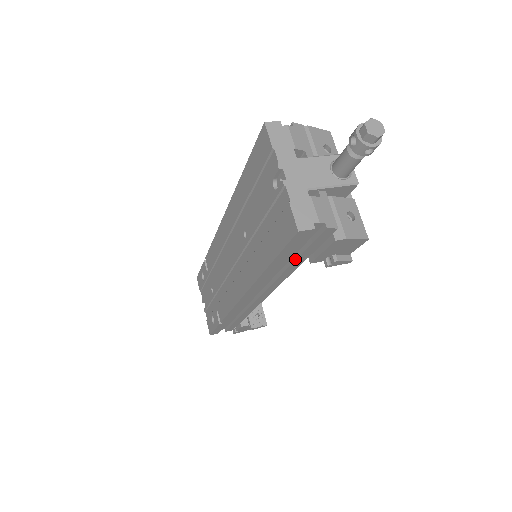
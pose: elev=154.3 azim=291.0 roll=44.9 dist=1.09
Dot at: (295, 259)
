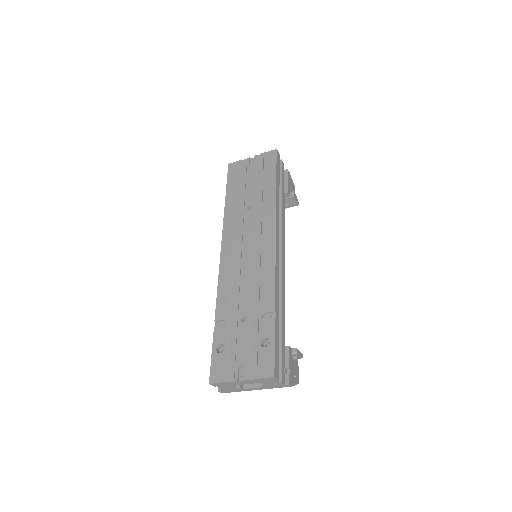
Dot at: (281, 189)
